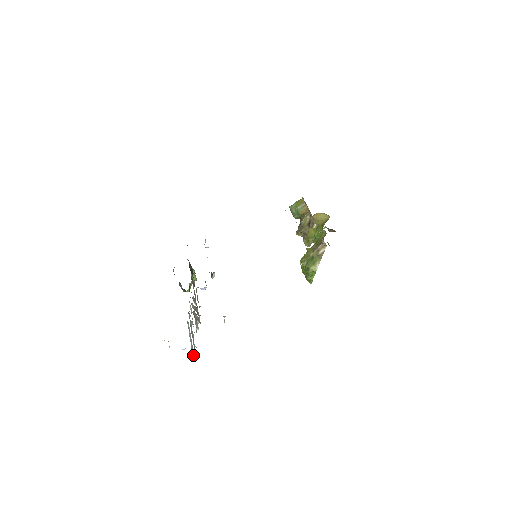
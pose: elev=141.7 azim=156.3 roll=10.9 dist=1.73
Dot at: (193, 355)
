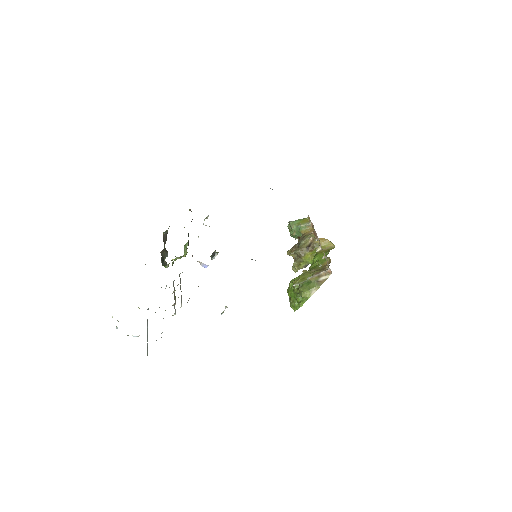
Dot at: (147, 347)
